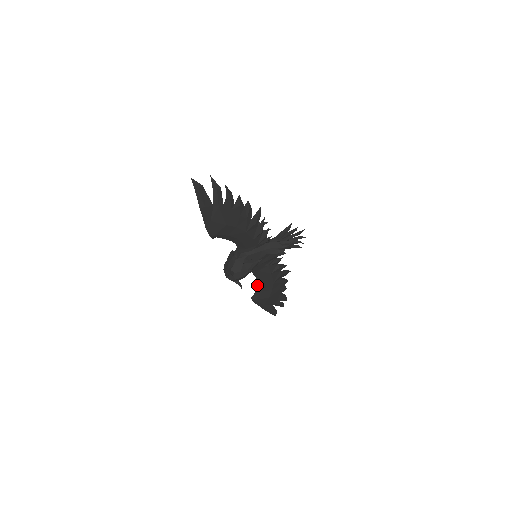
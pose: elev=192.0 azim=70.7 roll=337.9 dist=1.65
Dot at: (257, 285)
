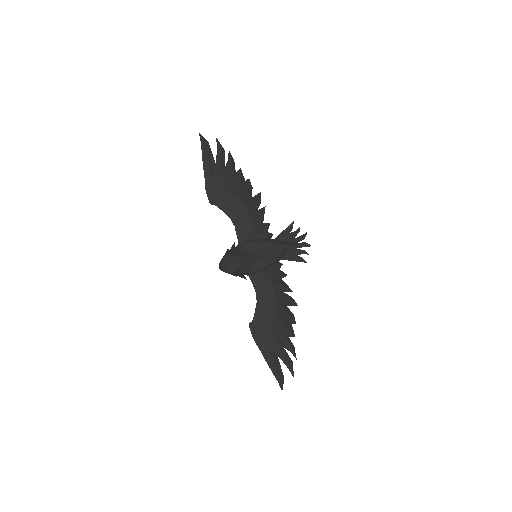
Dot at: (257, 305)
